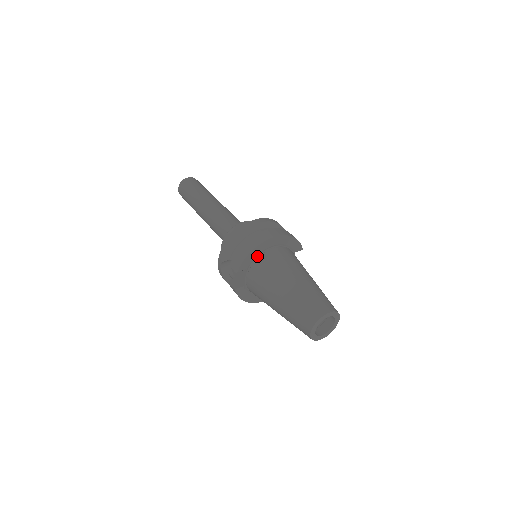
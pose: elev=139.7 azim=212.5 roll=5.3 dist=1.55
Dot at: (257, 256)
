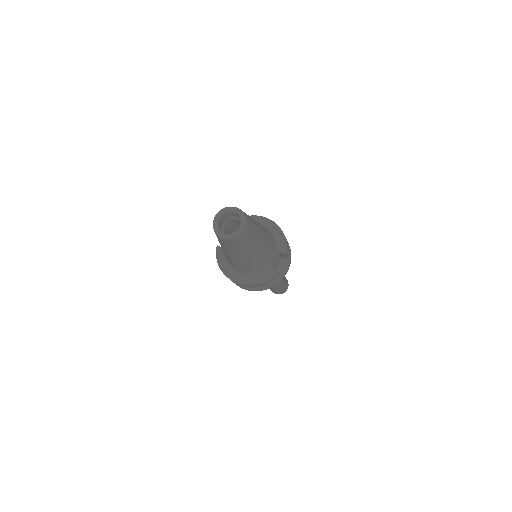
Dot at: occluded
